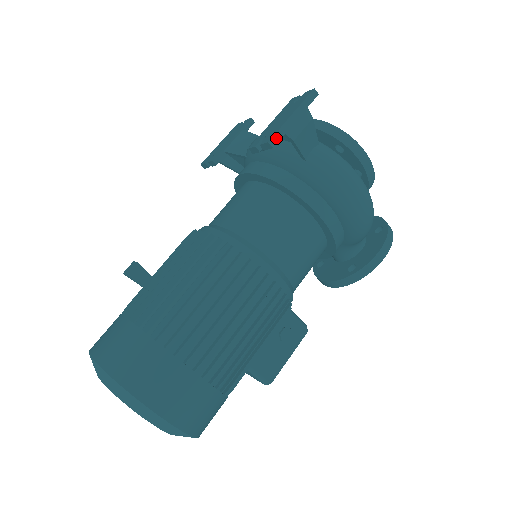
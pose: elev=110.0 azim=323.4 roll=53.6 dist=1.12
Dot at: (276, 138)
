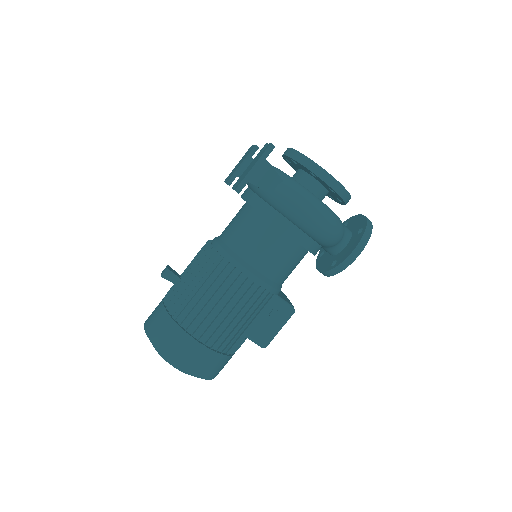
Dot at: (241, 186)
